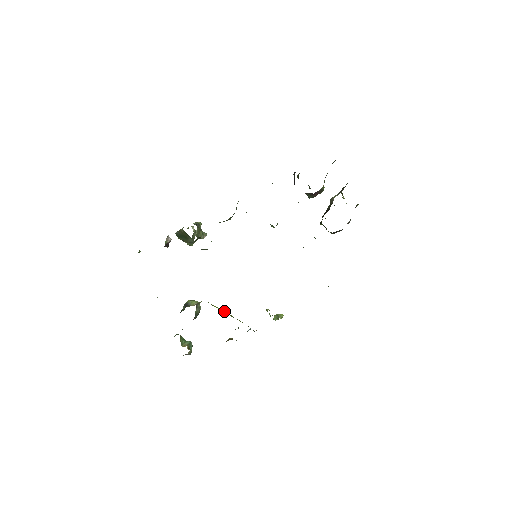
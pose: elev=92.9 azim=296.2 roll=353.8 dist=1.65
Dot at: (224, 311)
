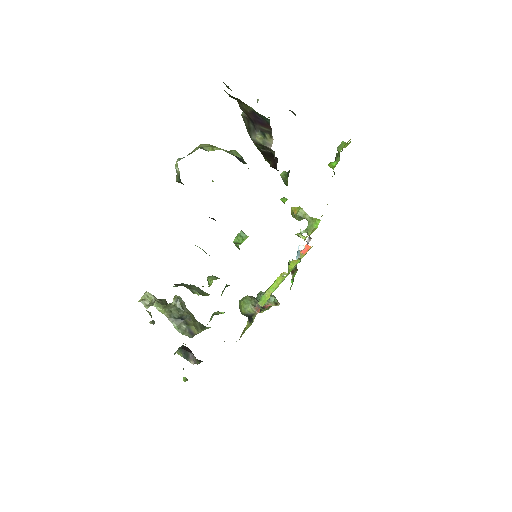
Dot at: (278, 283)
